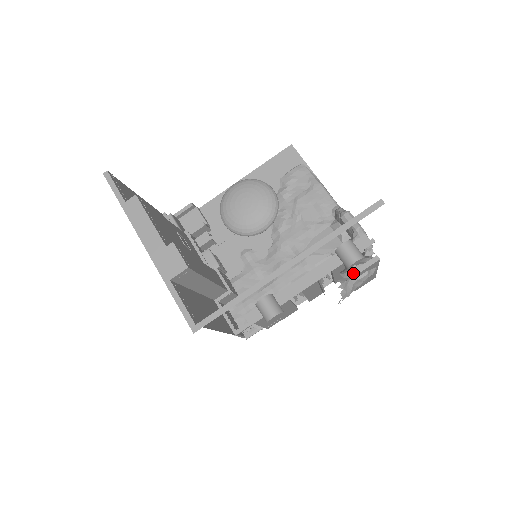
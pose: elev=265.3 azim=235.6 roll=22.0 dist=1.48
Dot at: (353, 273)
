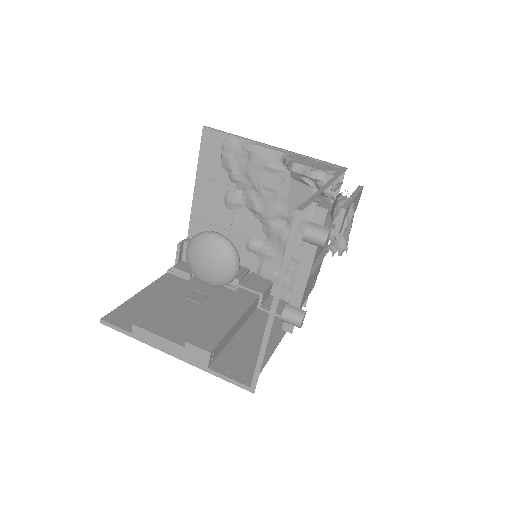
Dot at: (334, 235)
